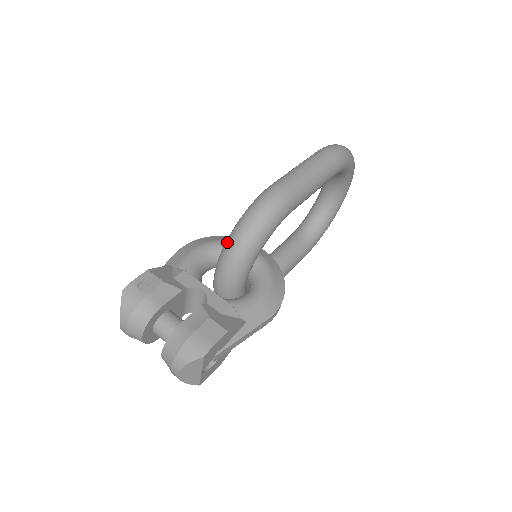
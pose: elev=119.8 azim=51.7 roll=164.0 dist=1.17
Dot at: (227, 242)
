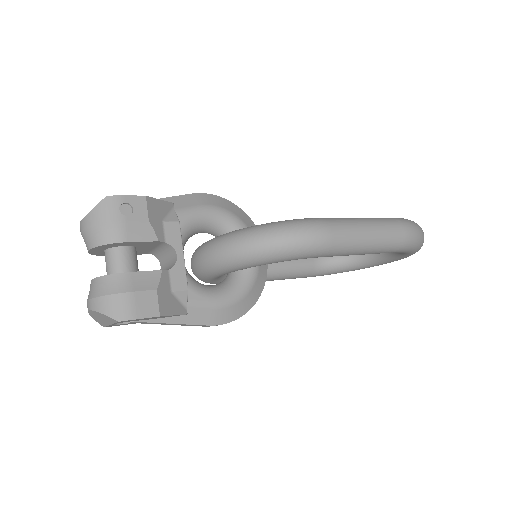
Dot at: (236, 233)
